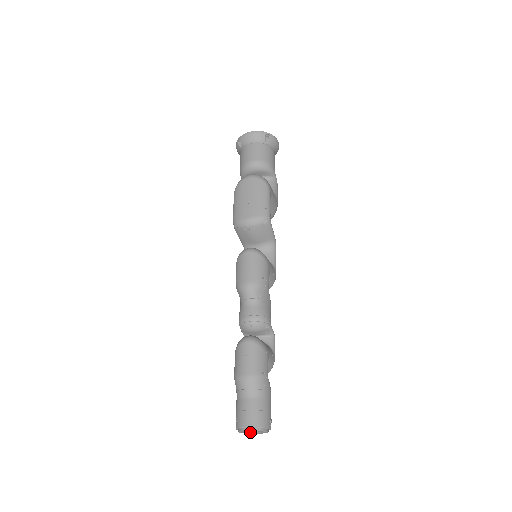
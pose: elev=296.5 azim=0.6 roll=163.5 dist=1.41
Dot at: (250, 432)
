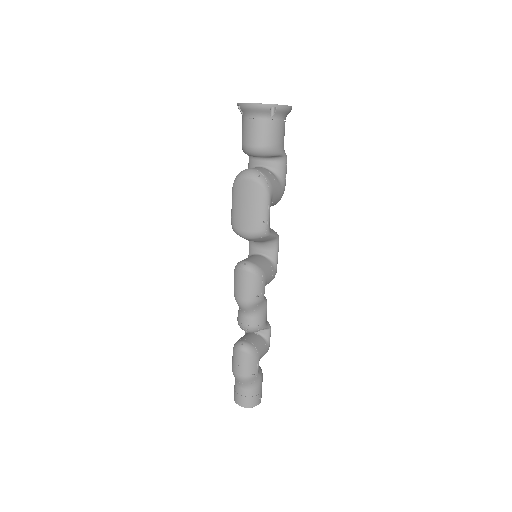
Dot at: occluded
